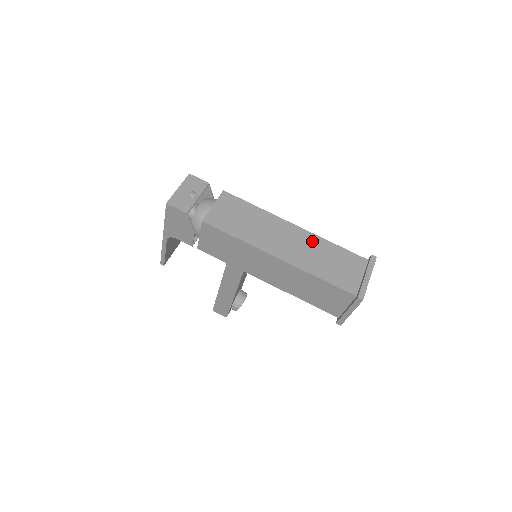
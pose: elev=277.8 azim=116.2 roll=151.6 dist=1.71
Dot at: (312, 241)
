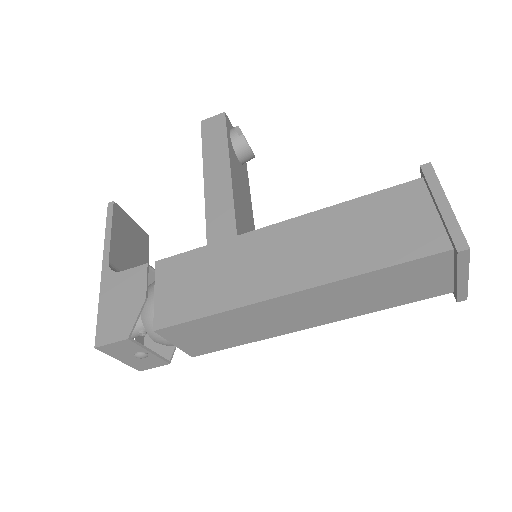
Dot at: (336, 291)
